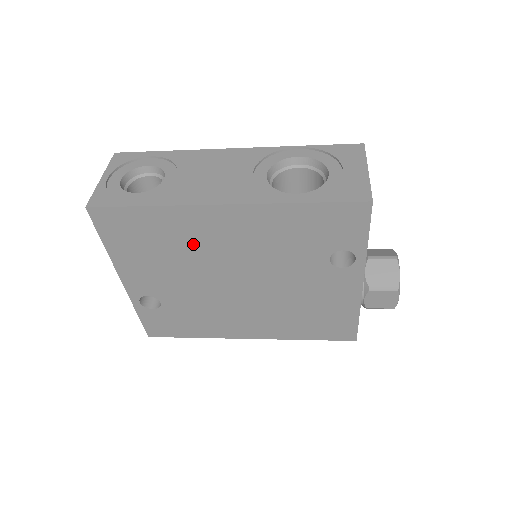
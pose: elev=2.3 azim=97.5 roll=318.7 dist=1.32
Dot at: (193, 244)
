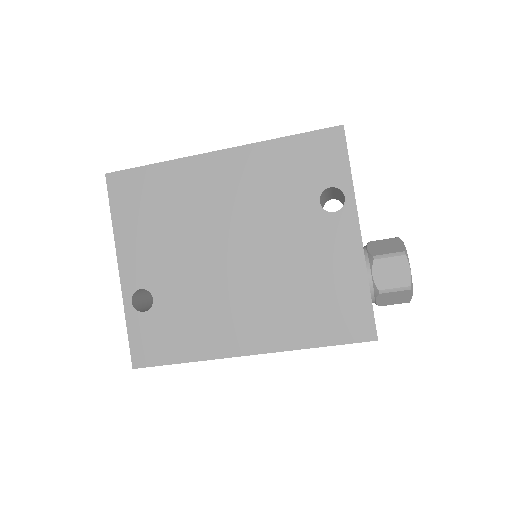
Dot at: (191, 203)
